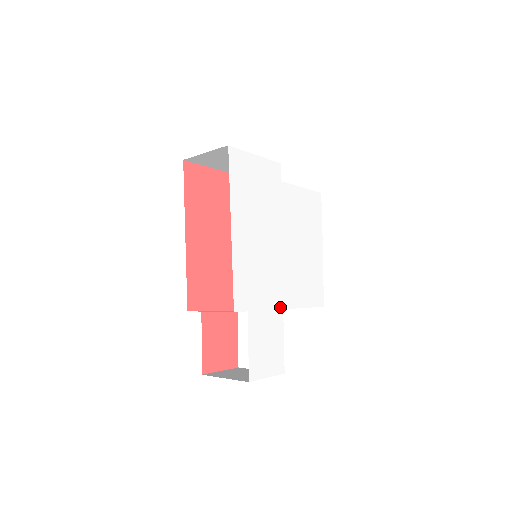
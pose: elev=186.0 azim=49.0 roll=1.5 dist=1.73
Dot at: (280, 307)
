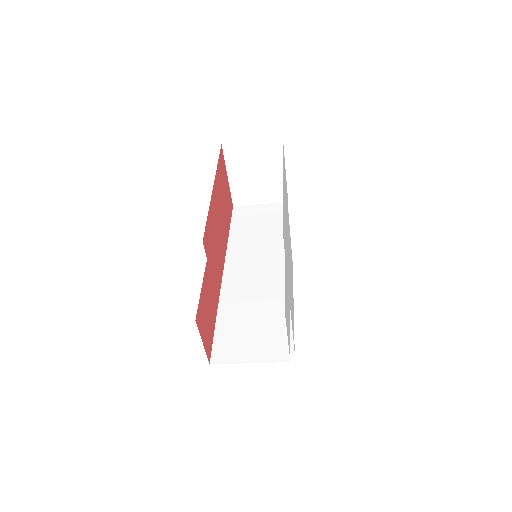
Dot at: occluded
